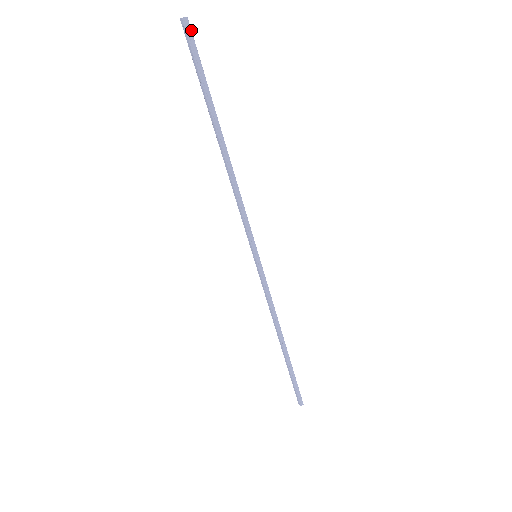
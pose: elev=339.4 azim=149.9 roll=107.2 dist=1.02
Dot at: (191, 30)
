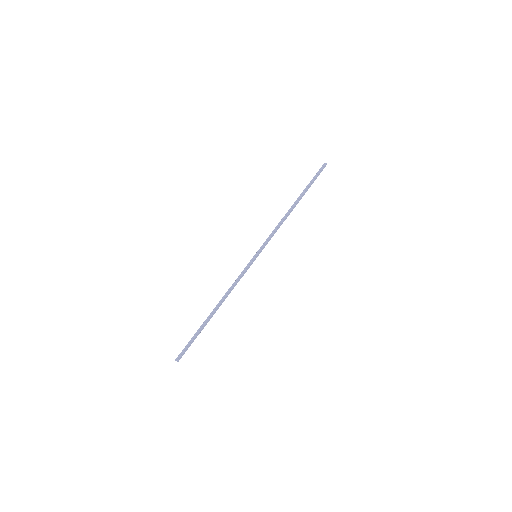
Dot at: (324, 167)
